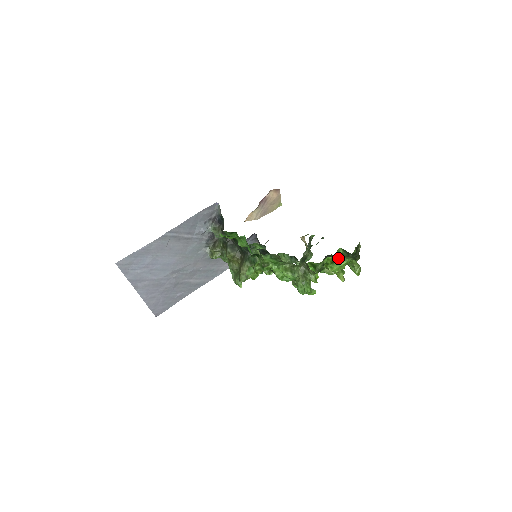
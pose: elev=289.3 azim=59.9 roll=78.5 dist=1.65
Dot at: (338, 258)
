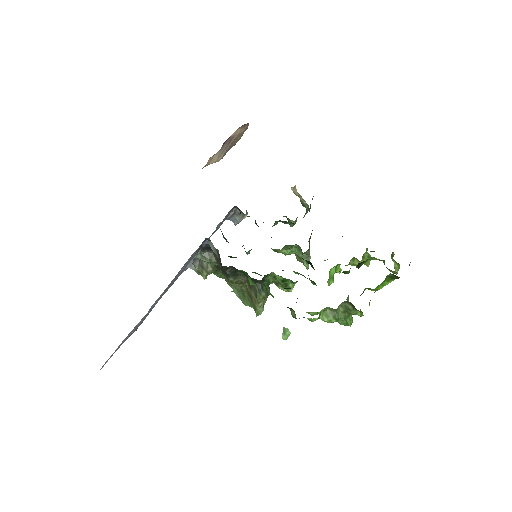
Dot at: (384, 280)
